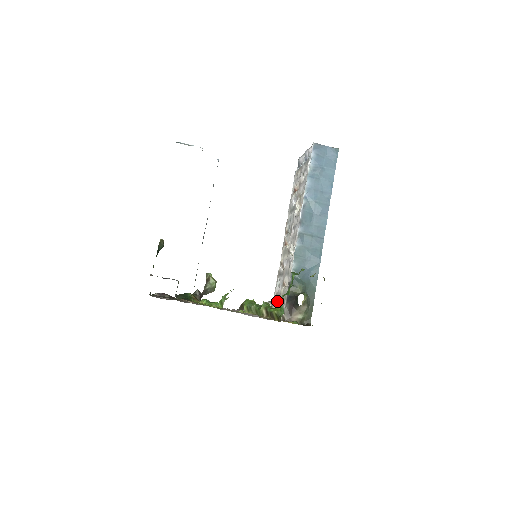
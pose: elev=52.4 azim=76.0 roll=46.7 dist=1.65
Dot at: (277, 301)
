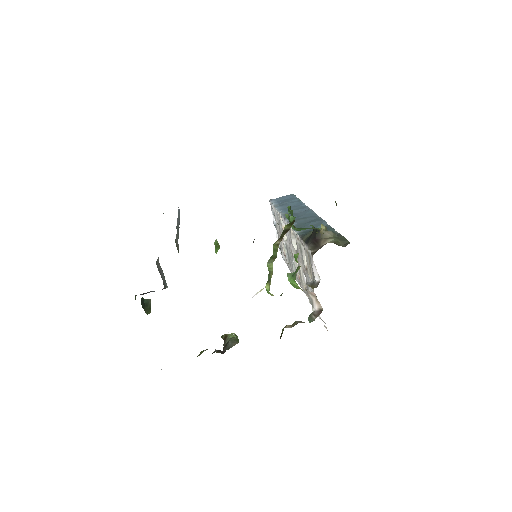
Dot at: occluded
